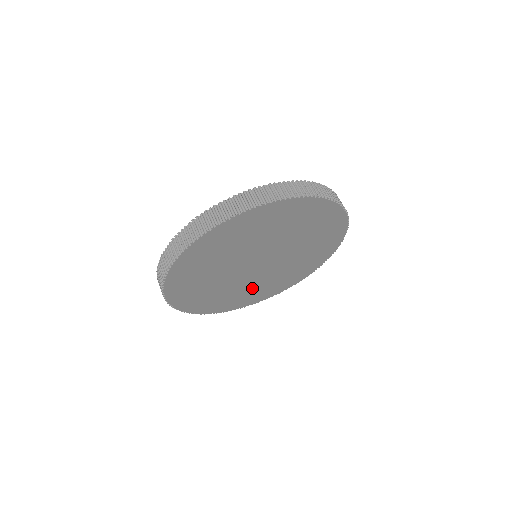
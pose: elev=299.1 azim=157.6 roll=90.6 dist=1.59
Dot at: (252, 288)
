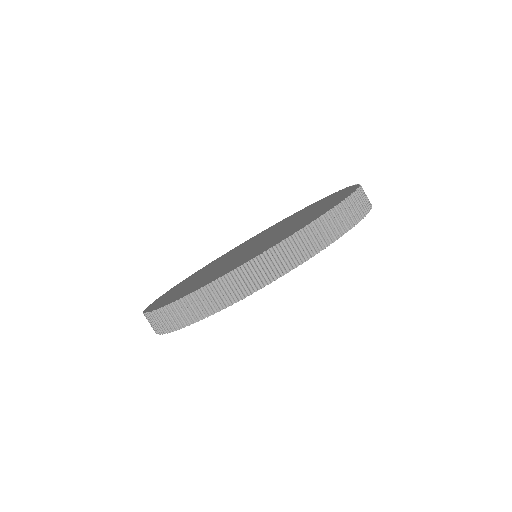
Dot at: occluded
